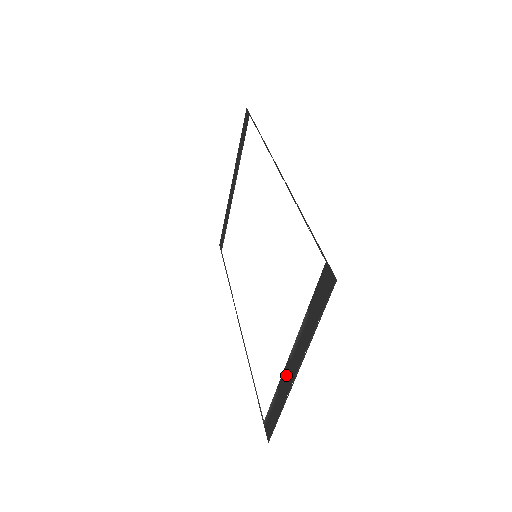
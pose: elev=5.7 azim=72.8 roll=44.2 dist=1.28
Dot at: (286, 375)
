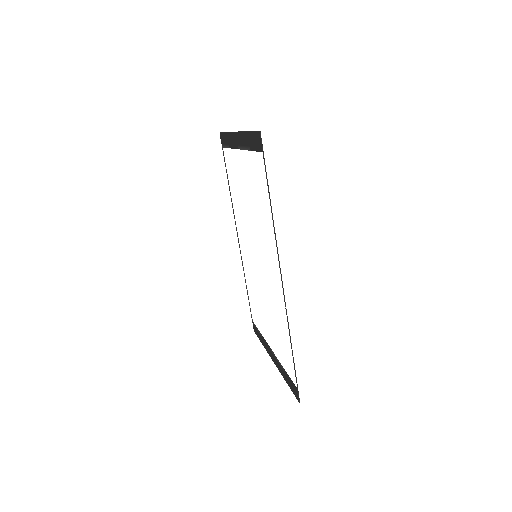
Dot at: (268, 347)
